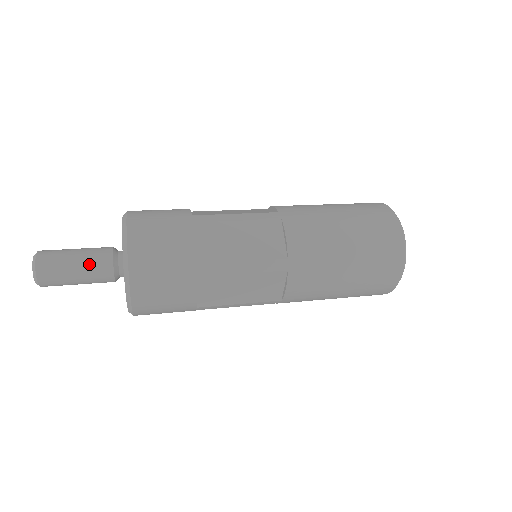
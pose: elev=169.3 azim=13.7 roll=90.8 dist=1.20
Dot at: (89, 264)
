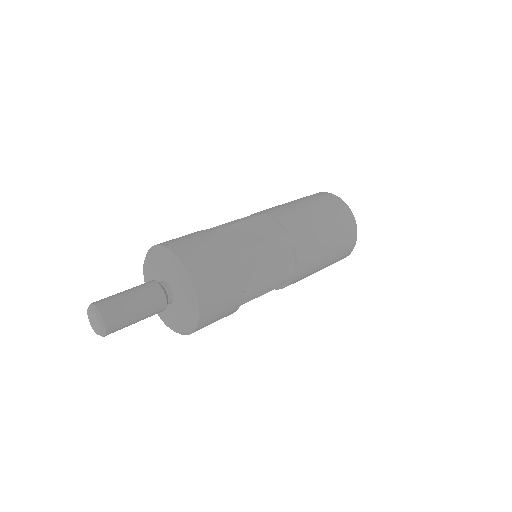
Dot at: (149, 311)
